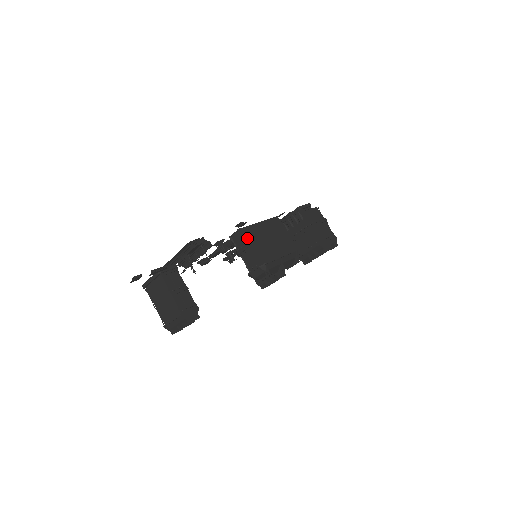
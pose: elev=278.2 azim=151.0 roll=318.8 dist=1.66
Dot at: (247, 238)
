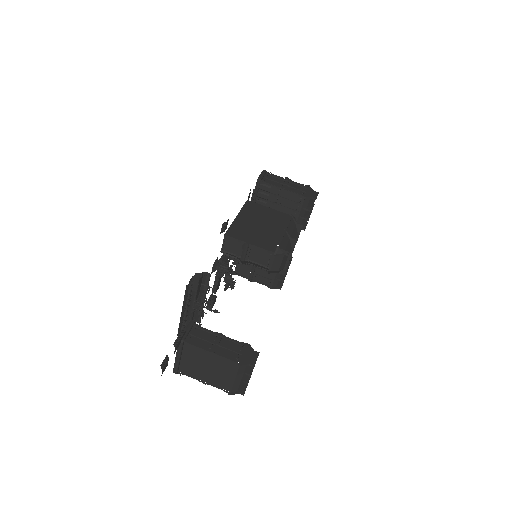
Dot at: (240, 237)
